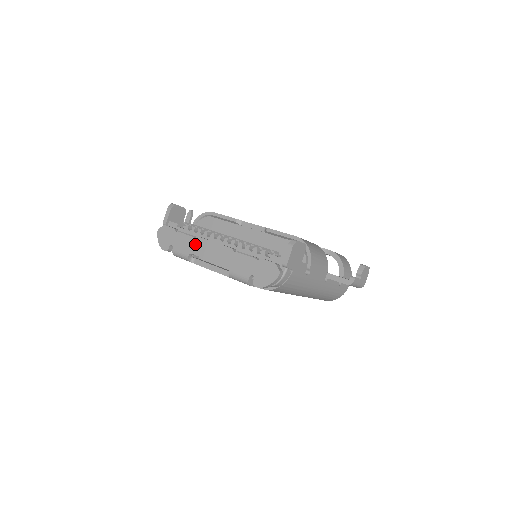
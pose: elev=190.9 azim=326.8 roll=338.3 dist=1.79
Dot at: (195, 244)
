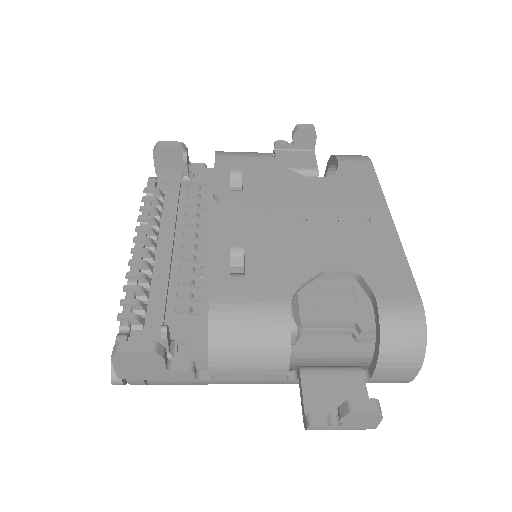
Dot at: occluded
